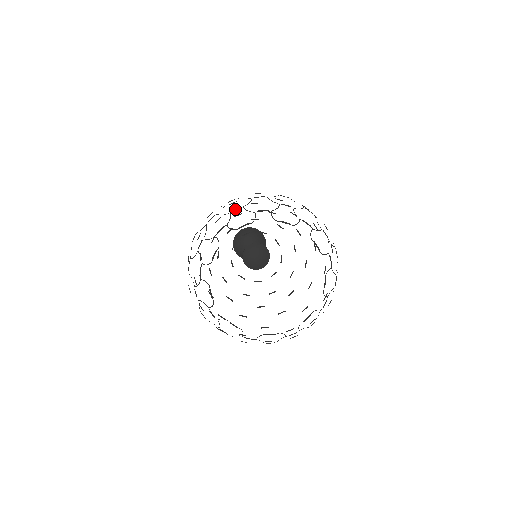
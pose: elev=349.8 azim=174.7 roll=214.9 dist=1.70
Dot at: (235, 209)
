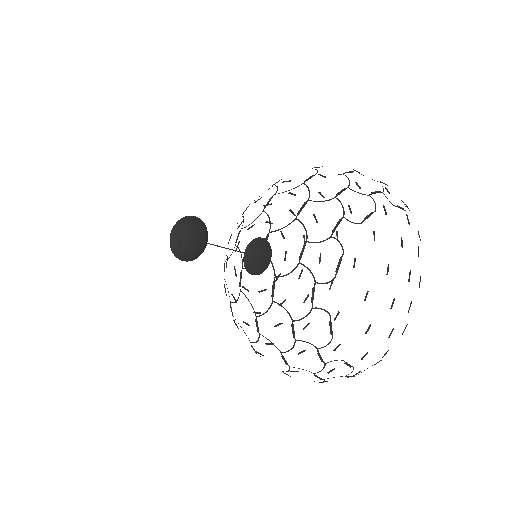
Dot at: occluded
